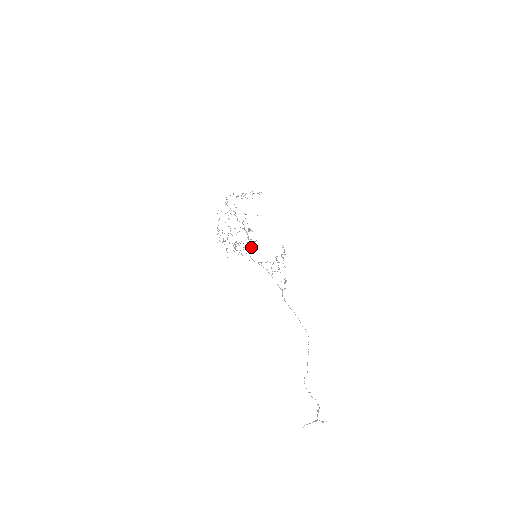
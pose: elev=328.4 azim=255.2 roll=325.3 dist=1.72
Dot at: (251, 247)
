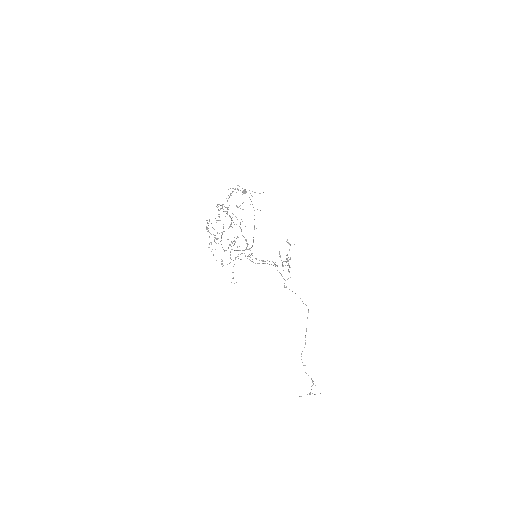
Dot at: (250, 248)
